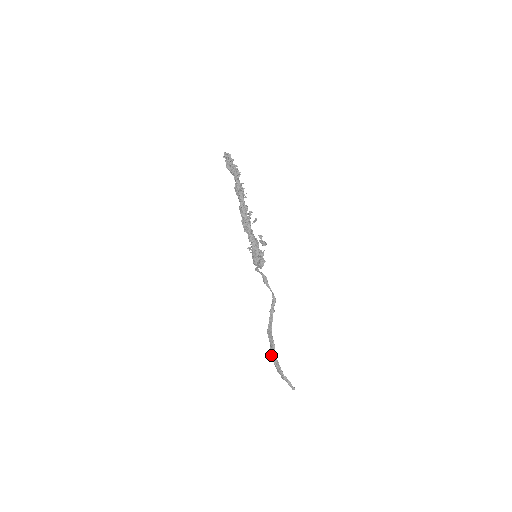
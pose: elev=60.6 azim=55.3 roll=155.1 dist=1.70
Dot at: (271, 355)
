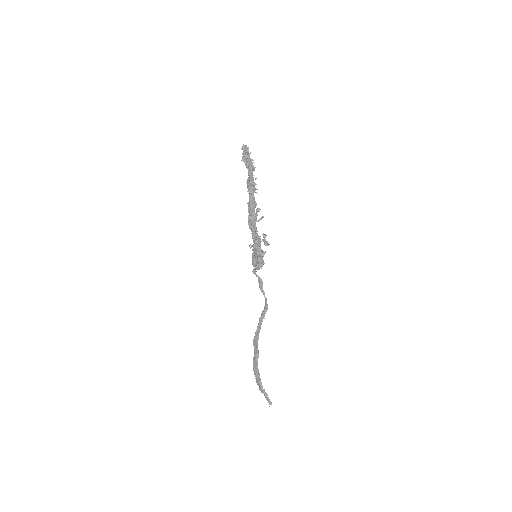
Dot at: (253, 364)
